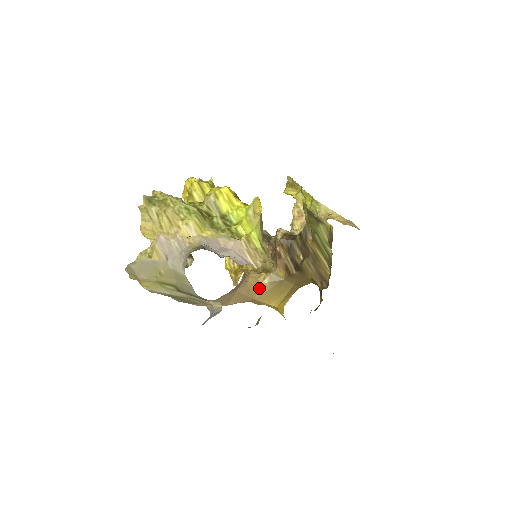
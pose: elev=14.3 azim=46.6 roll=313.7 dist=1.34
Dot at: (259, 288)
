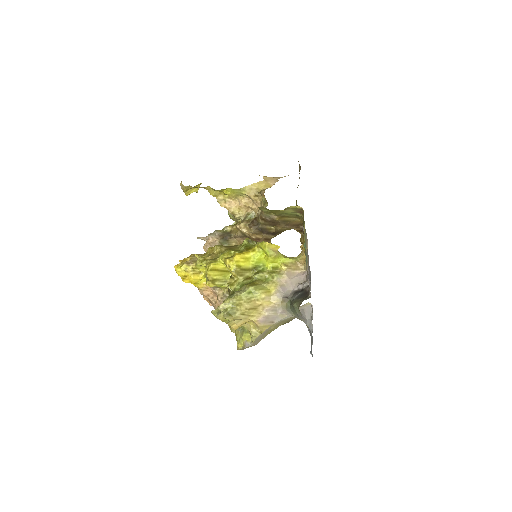
Dot at: occluded
